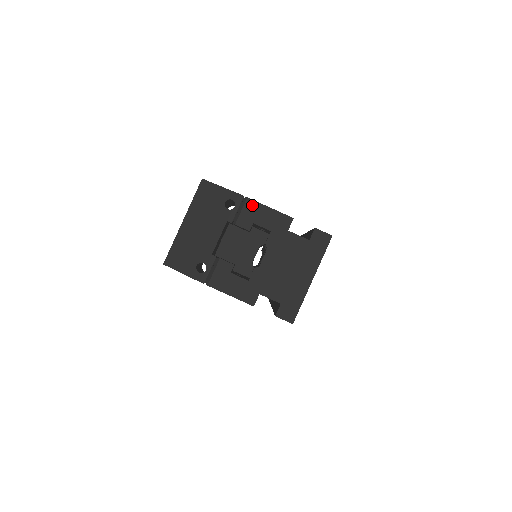
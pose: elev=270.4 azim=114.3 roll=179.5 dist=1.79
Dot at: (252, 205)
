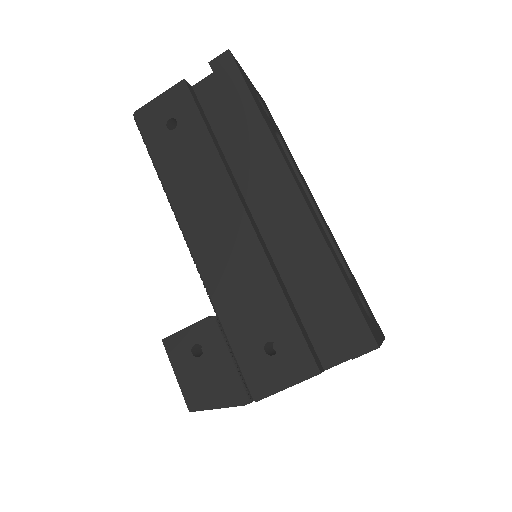
Dot at: occluded
